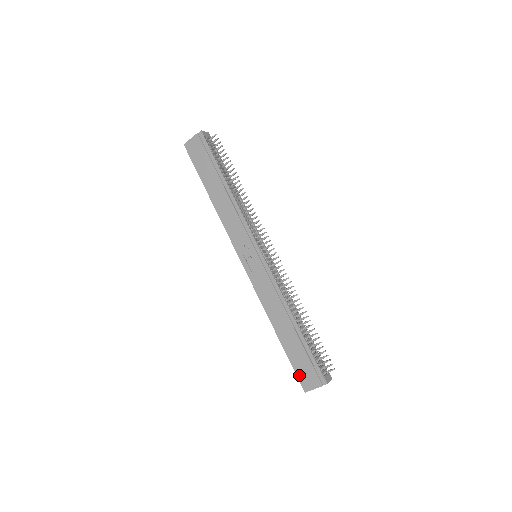
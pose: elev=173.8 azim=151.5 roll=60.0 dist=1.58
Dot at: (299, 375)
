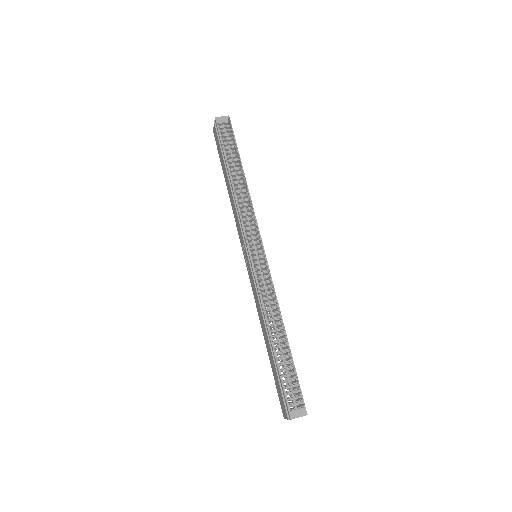
Dot at: (279, 397)
